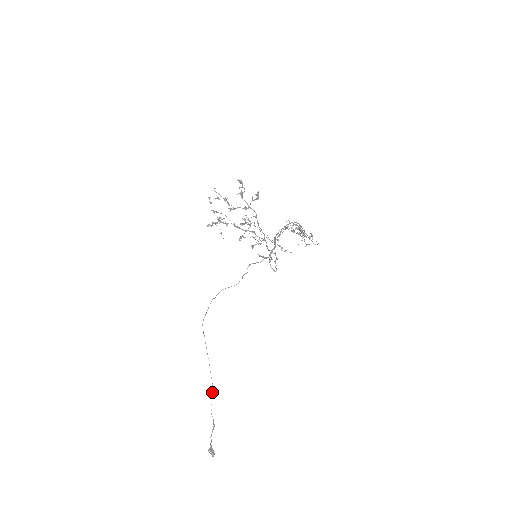
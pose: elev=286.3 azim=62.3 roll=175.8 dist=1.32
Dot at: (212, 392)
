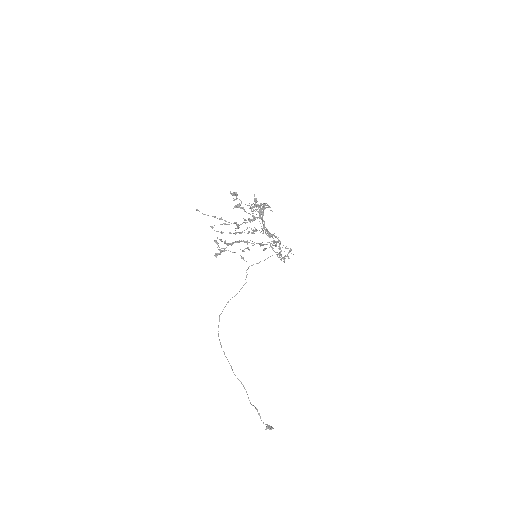
Dot at: occluded
